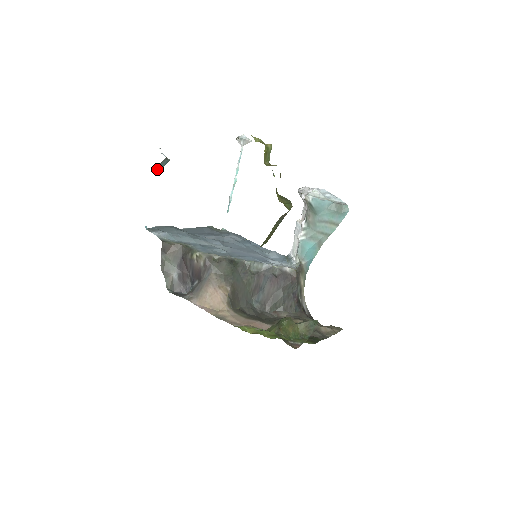
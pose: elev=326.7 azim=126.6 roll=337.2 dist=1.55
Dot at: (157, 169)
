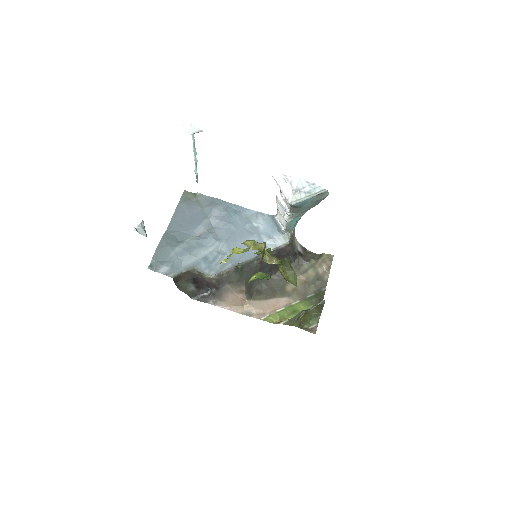
Dot at: occluded
